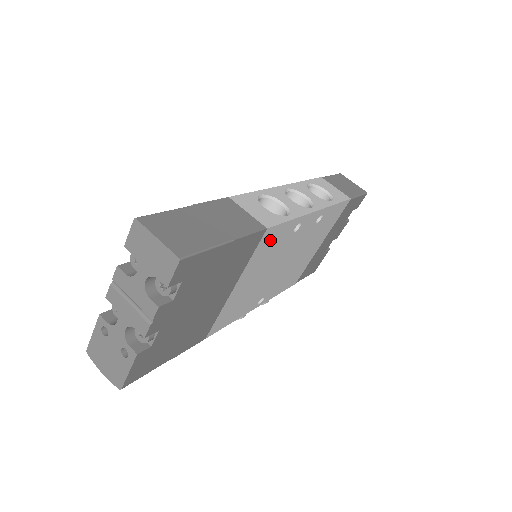
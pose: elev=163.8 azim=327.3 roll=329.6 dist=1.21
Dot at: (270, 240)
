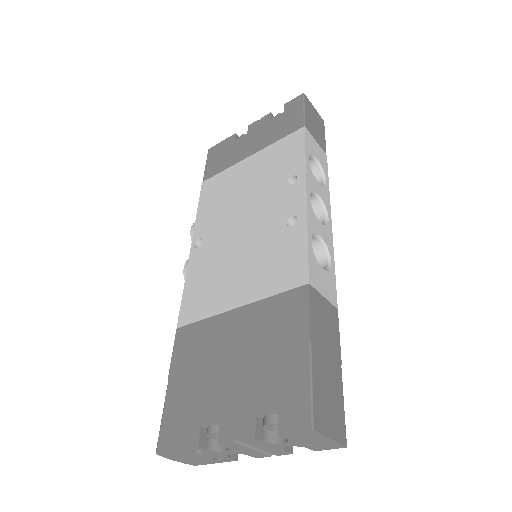
Dot at: occluded
